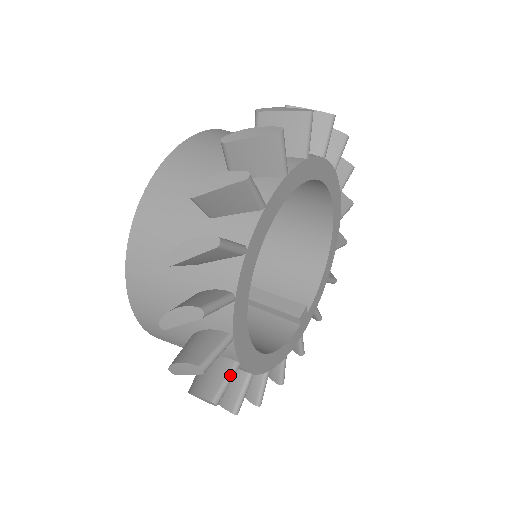
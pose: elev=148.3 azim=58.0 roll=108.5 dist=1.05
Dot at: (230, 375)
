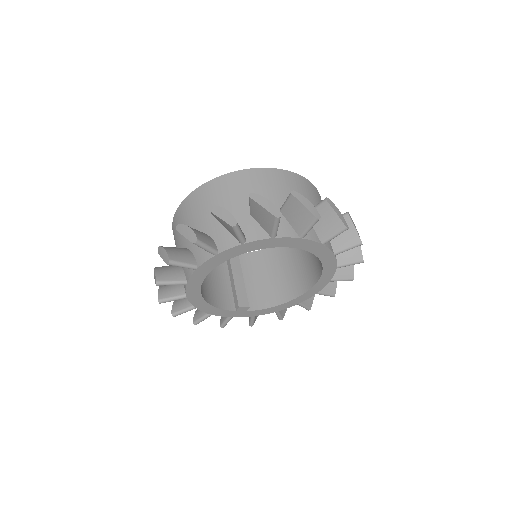
Dot at: (177, 282)
